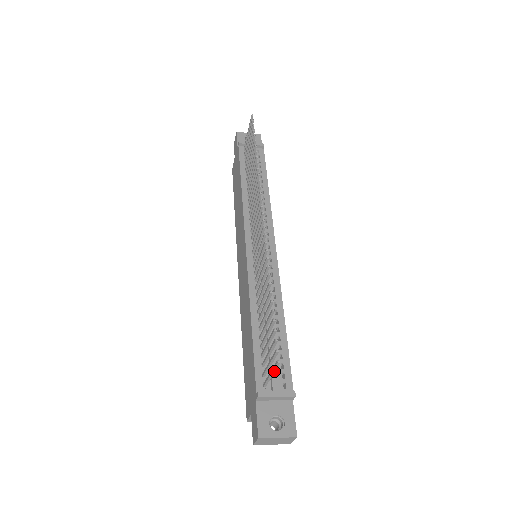
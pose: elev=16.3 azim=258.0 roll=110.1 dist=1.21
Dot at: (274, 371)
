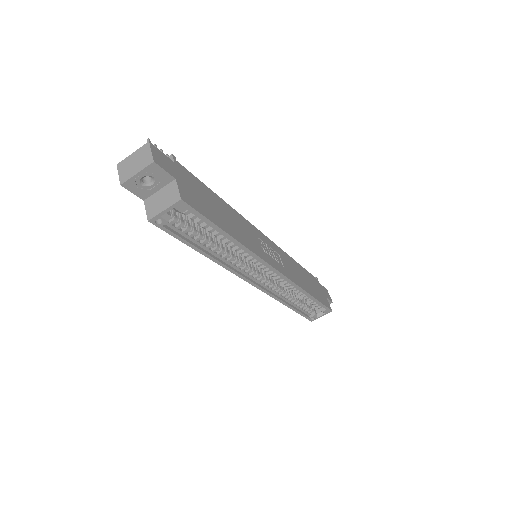
Dot at: occluded
